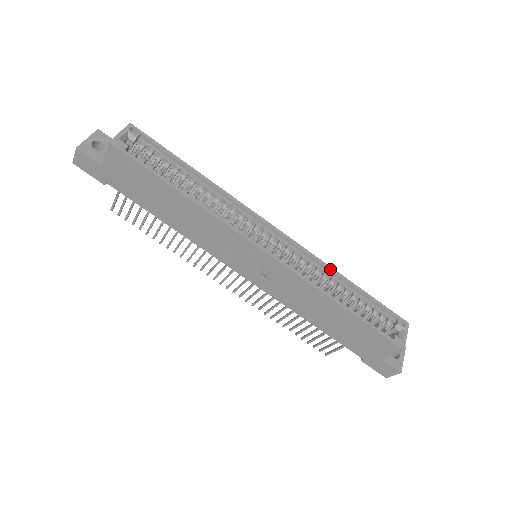
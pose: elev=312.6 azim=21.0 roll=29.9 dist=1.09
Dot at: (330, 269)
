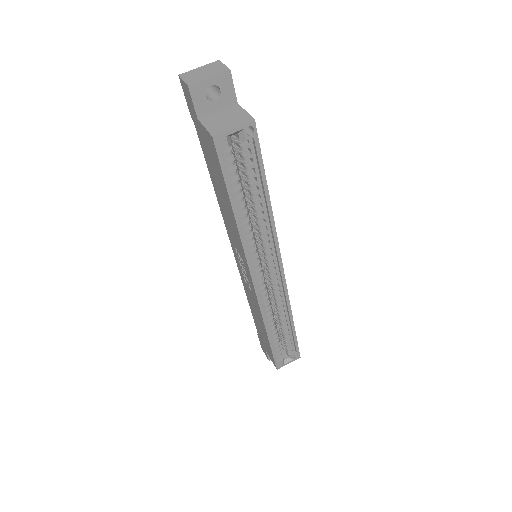
Dot at: (289, 311)
